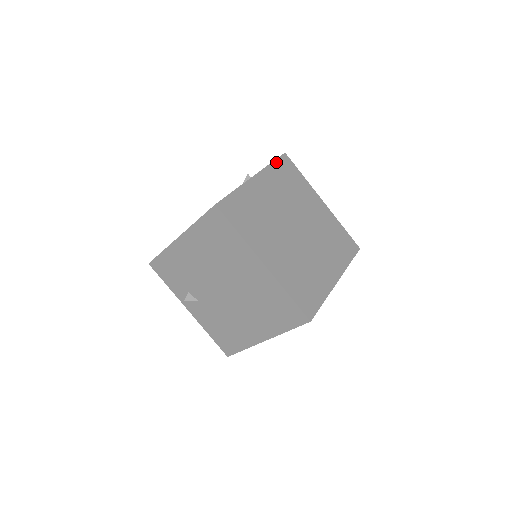
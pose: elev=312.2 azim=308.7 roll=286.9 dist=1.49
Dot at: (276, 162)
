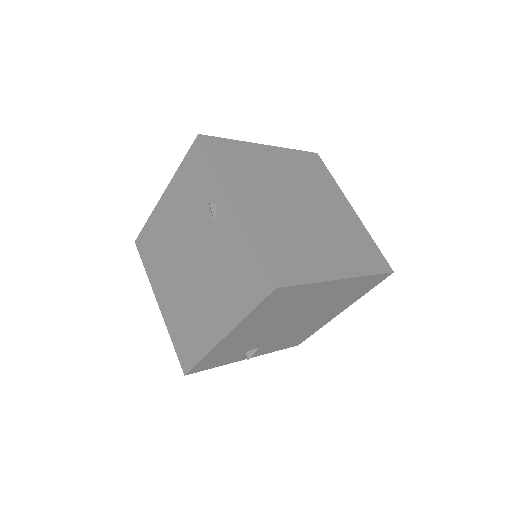
Dot at: (213, 158)
